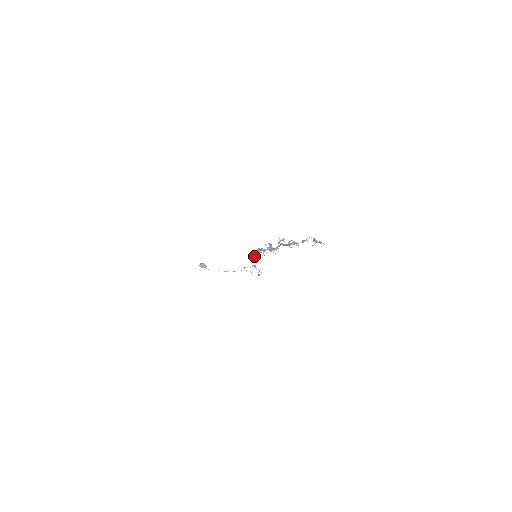
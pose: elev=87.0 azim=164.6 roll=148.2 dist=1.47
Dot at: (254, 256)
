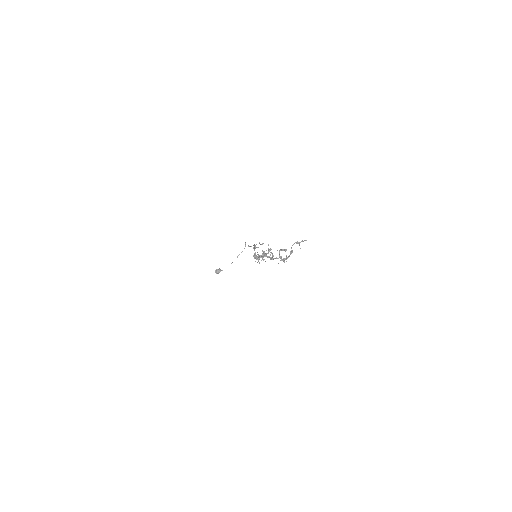
Dot at: occluded
